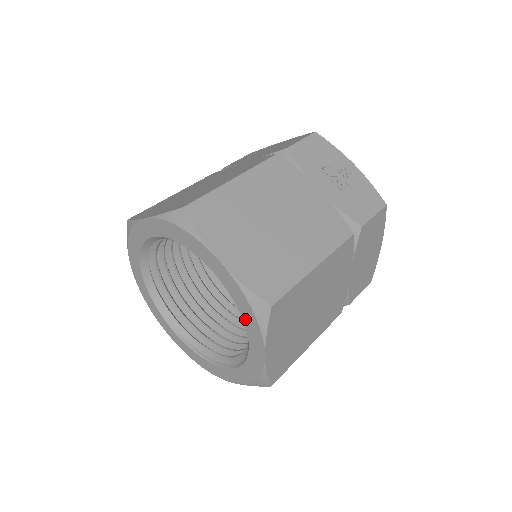
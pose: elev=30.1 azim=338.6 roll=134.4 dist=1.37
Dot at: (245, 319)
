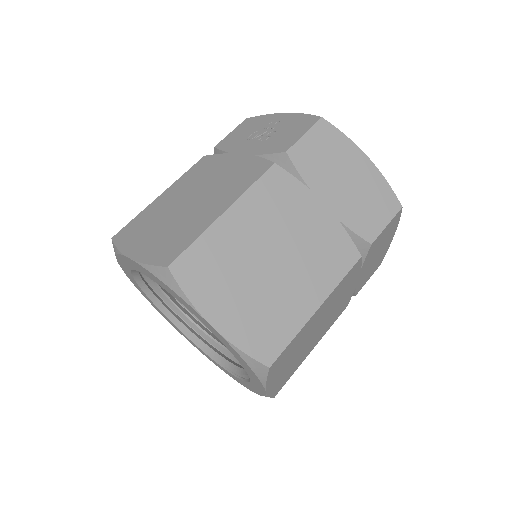
Dot at: (177, 299)
